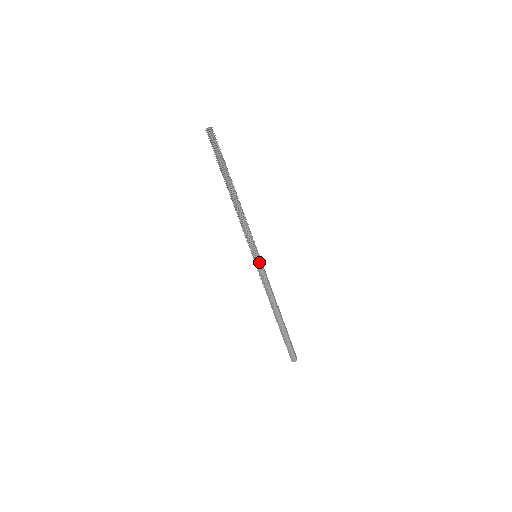
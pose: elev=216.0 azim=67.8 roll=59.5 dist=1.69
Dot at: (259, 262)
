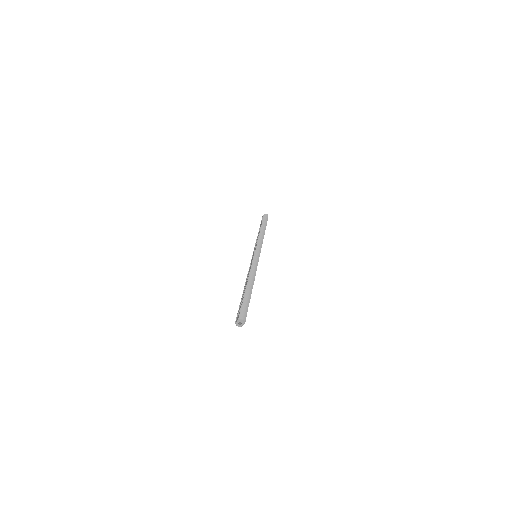
Dot at: (258, 257)
